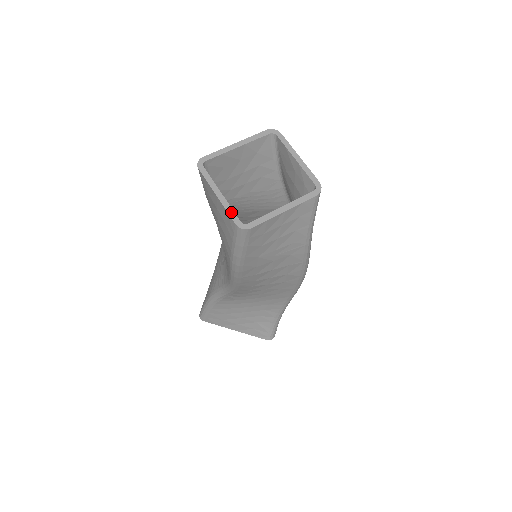
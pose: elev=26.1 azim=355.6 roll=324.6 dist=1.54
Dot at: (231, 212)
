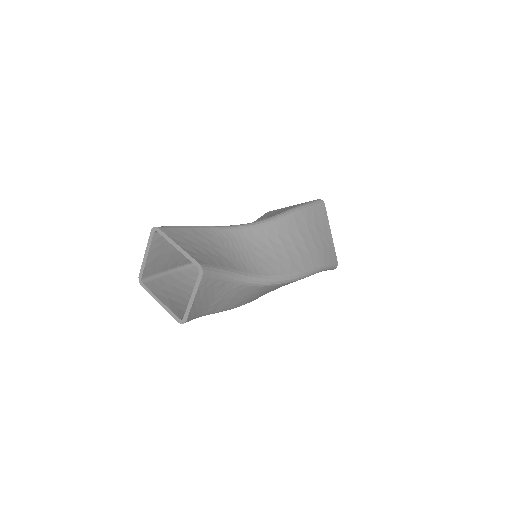
Dot at: (142, 269)
